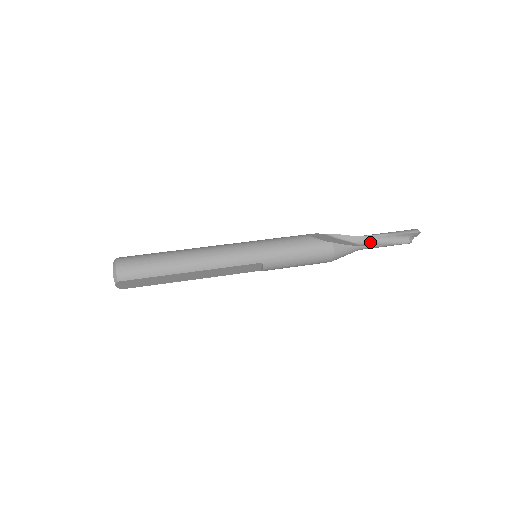
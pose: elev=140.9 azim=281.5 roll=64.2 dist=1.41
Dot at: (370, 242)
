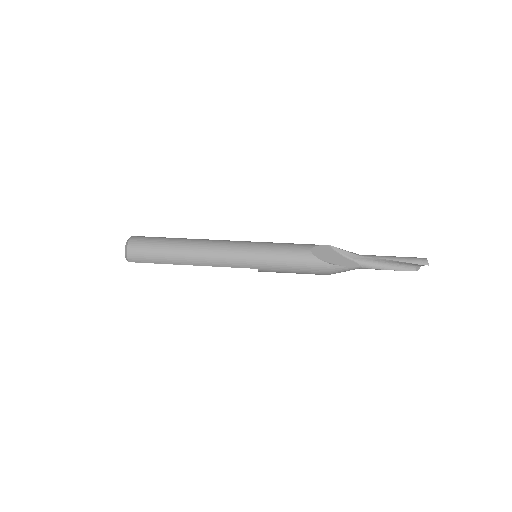
Dot at: (373, 264)
